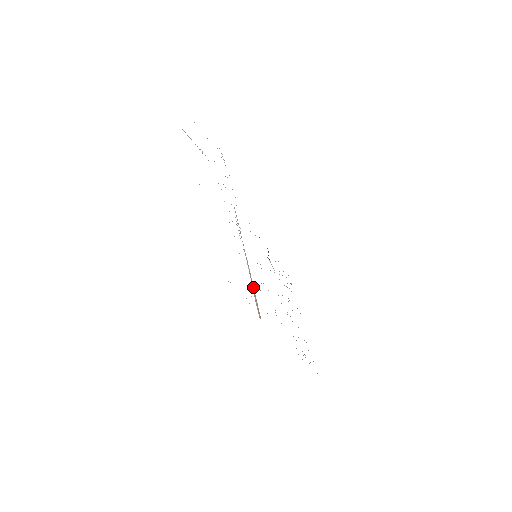
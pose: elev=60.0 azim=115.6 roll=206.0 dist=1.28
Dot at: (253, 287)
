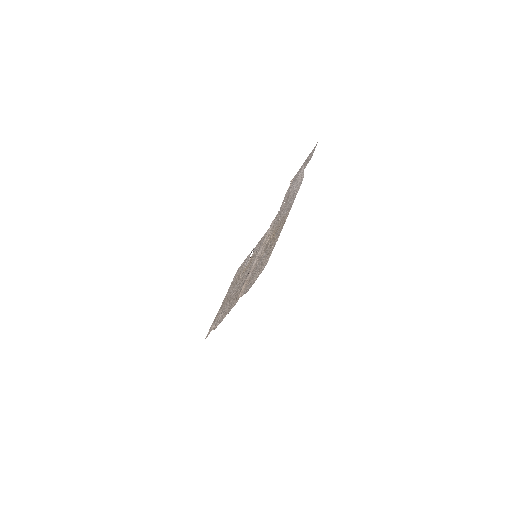
Dot at: (249, 277)
